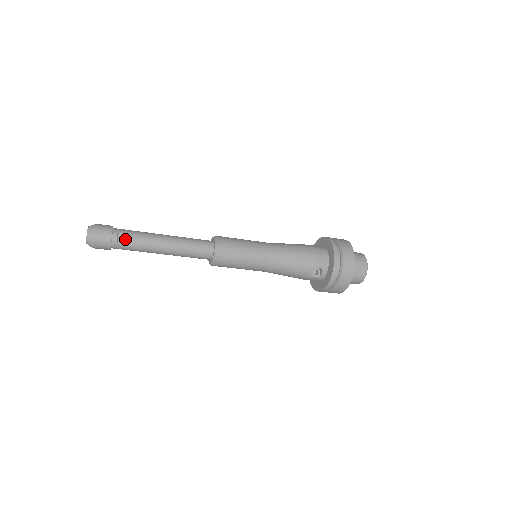
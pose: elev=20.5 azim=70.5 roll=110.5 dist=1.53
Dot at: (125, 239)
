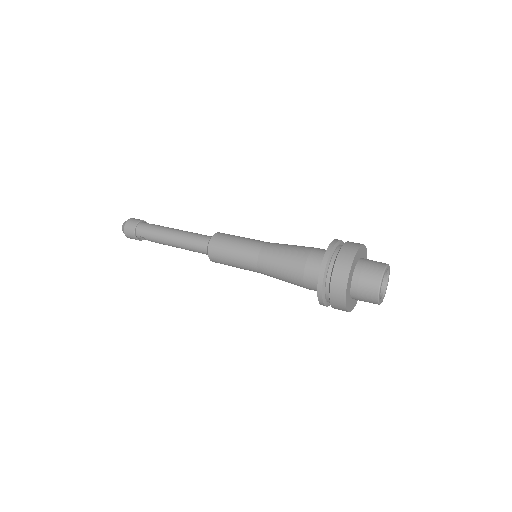
Dot at: occluded
